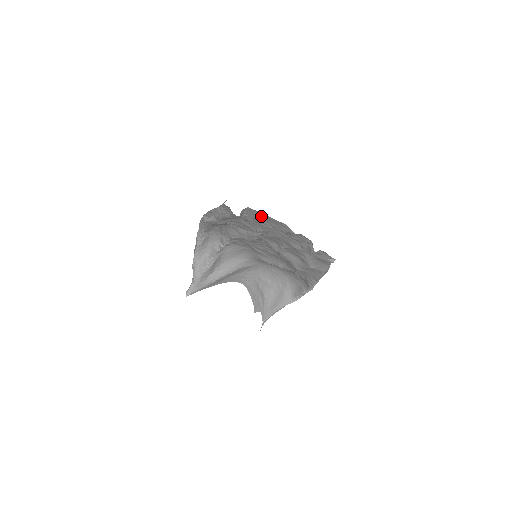
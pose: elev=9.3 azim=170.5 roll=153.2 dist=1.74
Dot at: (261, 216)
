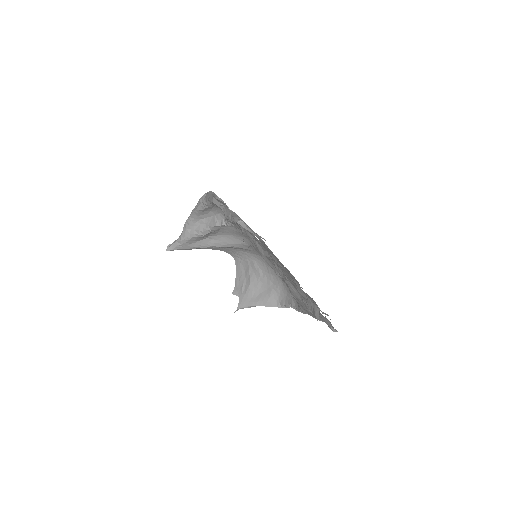
Dot at: (275, 256)
